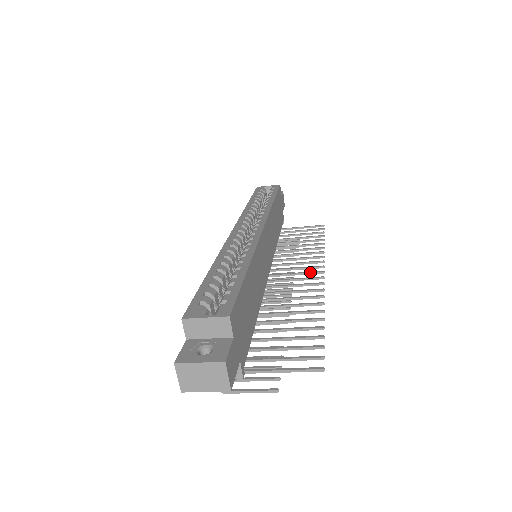
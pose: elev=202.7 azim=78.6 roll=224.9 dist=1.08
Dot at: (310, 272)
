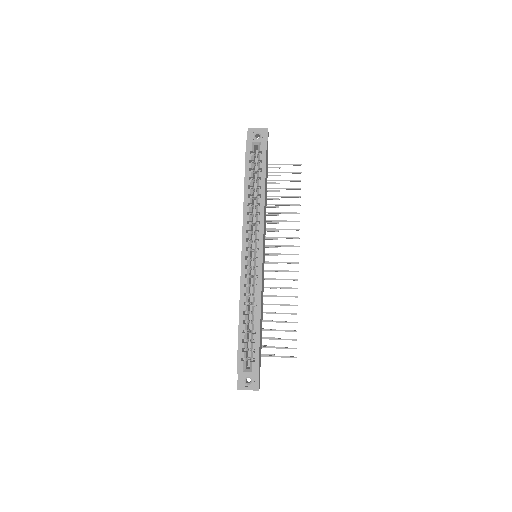
Dot at: occluded
